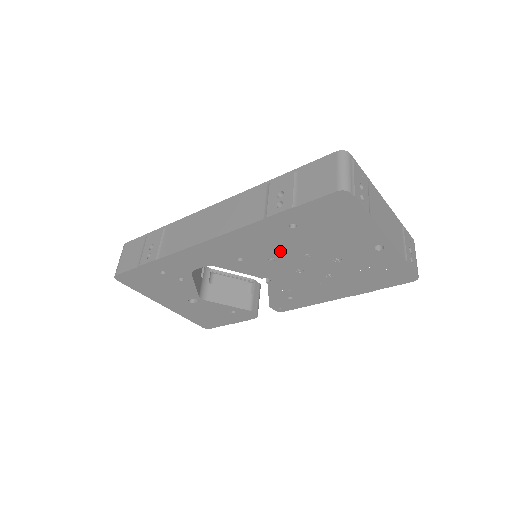
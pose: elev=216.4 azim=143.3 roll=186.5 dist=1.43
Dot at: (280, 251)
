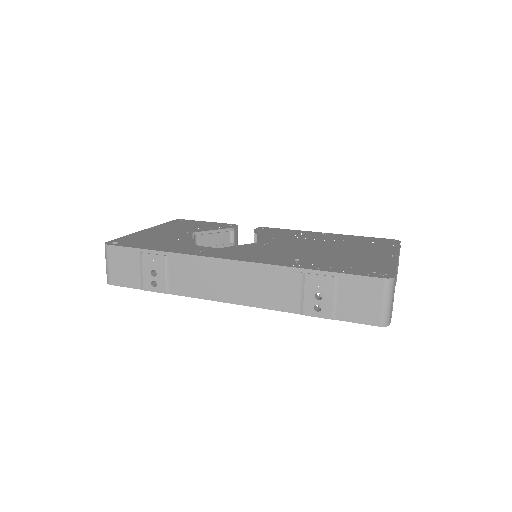
Dot at: occluded
